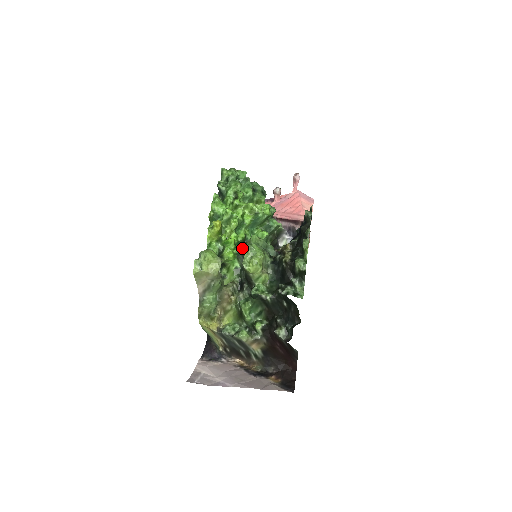
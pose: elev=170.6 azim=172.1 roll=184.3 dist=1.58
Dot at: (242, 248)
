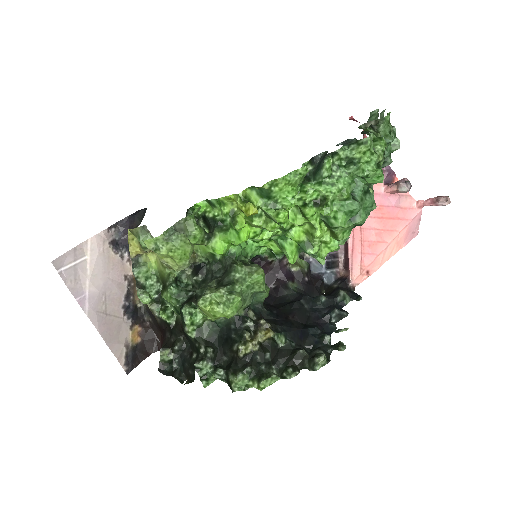
Dot at: occluded
